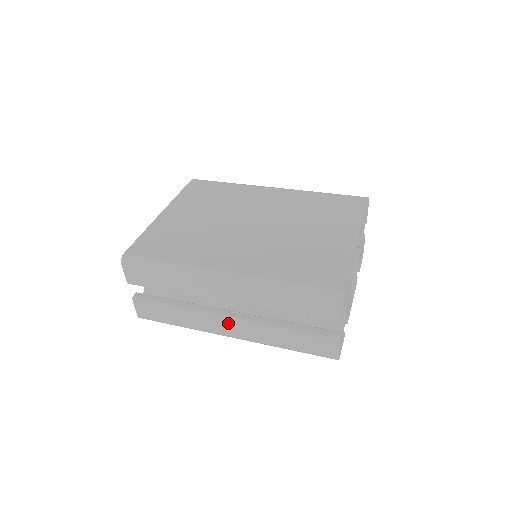
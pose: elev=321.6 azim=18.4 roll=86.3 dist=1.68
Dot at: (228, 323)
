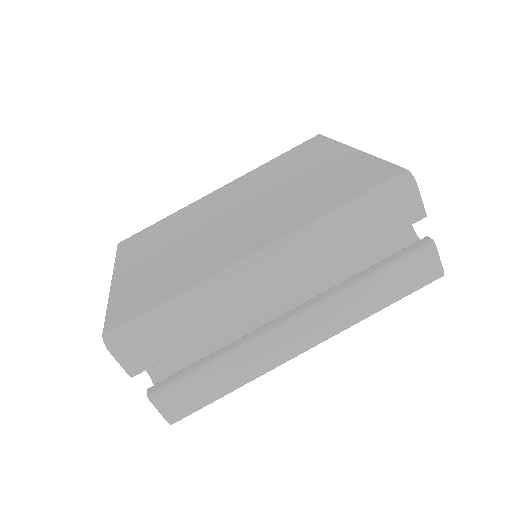
Dot at: (294, 329)
